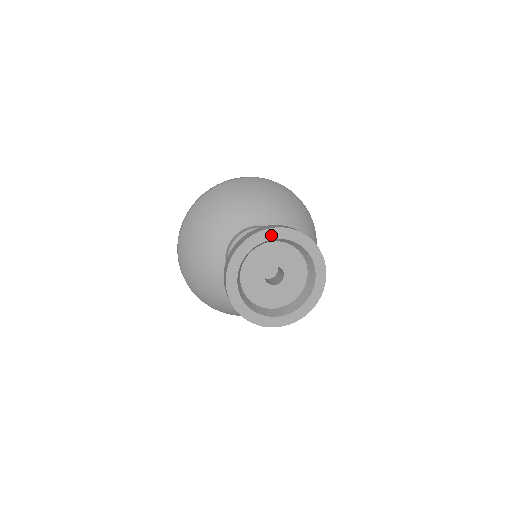
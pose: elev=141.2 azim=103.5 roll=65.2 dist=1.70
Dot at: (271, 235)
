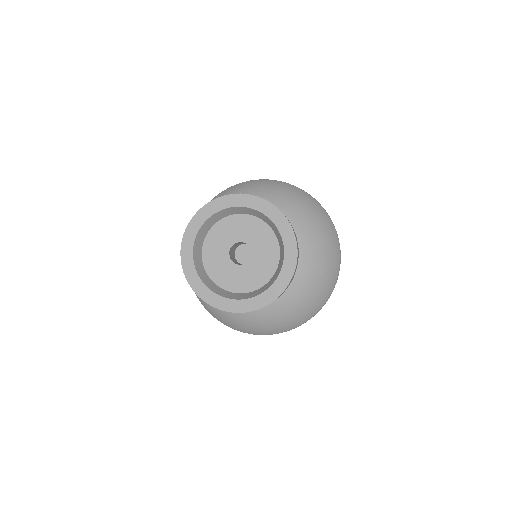
Dot at: (244, 202)
